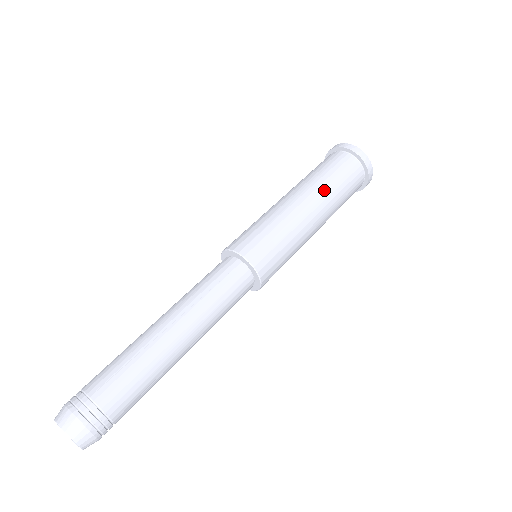
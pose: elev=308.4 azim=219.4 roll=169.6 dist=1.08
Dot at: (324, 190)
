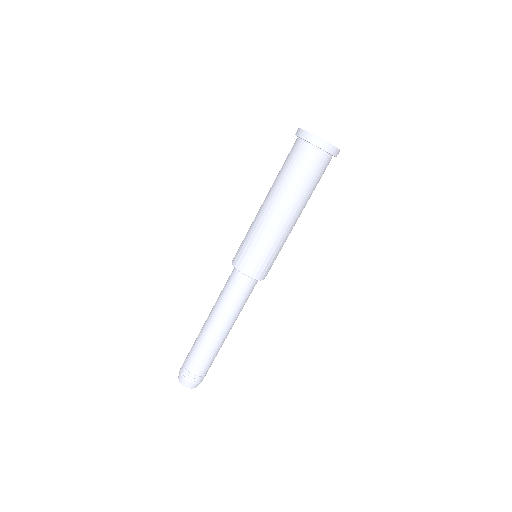
Dot at: (294, 196)
